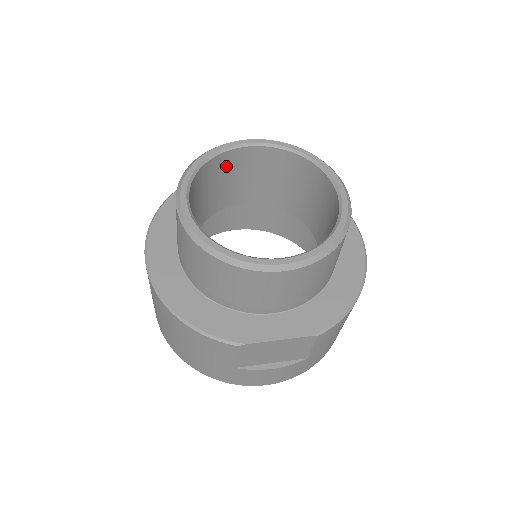
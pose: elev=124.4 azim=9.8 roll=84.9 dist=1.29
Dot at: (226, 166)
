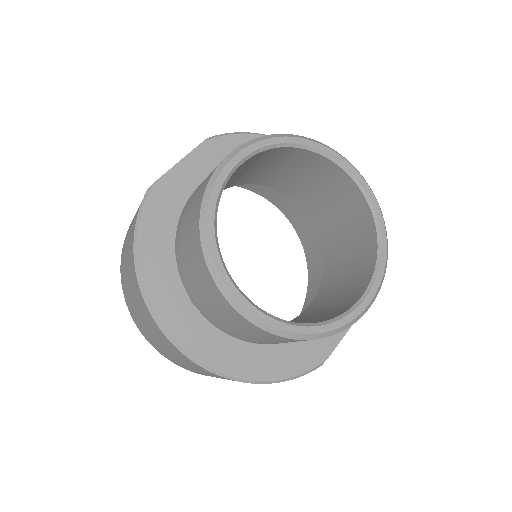
Dot at: occluded
